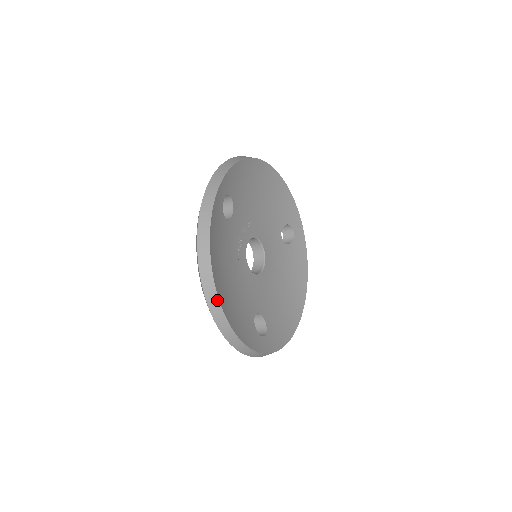
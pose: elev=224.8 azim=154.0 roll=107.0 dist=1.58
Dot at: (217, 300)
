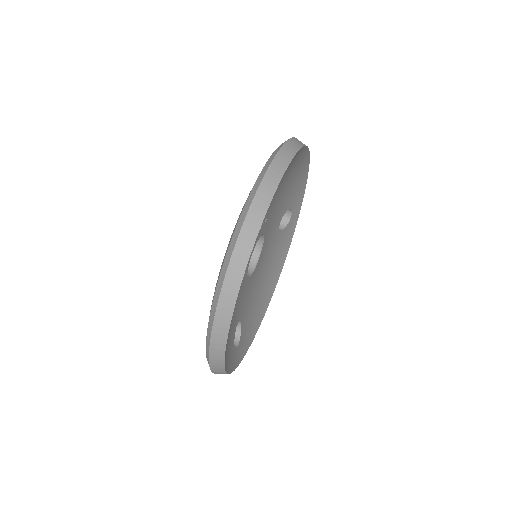
Dot at: (224, 343)
